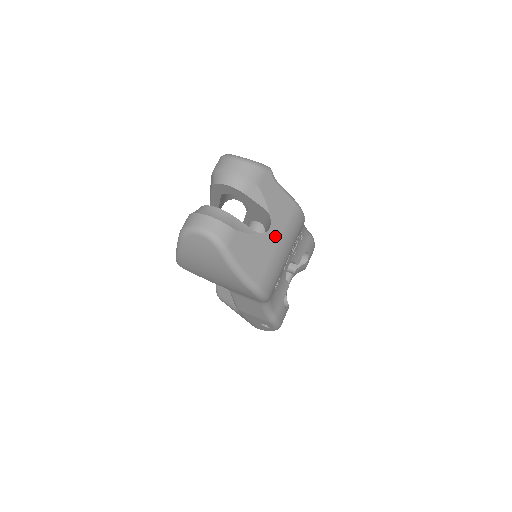
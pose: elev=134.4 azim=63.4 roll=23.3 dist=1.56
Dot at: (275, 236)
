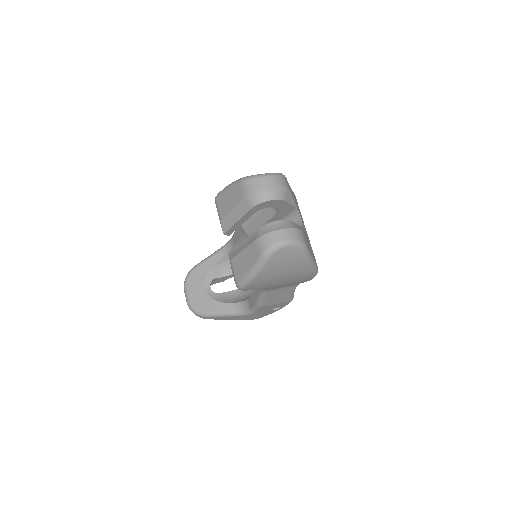
Dot at: (304, 225)
